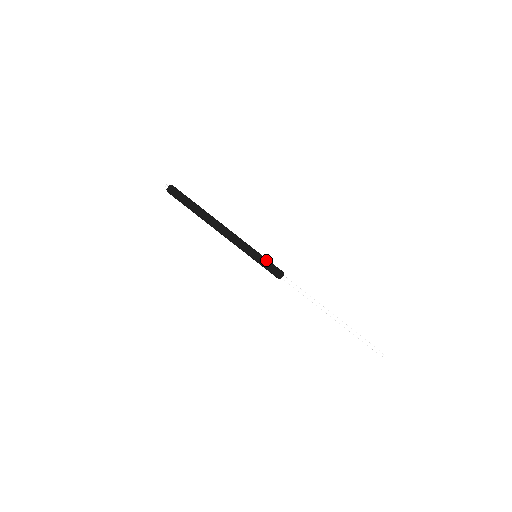
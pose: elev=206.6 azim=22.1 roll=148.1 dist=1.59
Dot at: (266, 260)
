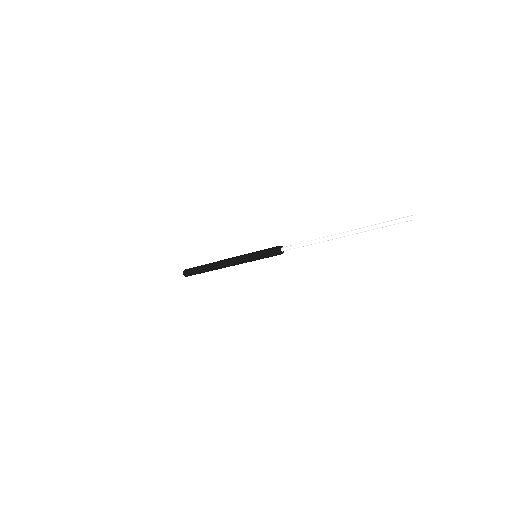
Dot at: (262, 250)
